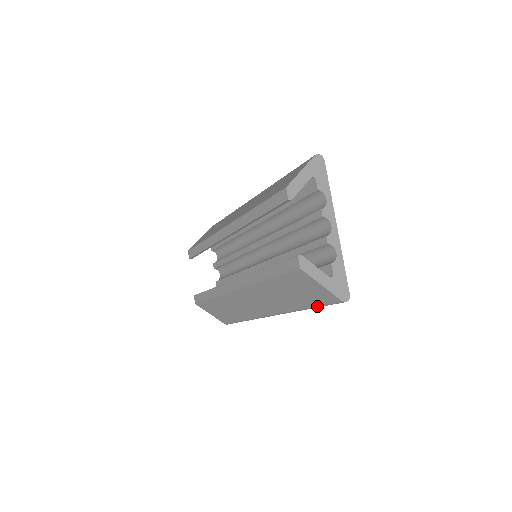
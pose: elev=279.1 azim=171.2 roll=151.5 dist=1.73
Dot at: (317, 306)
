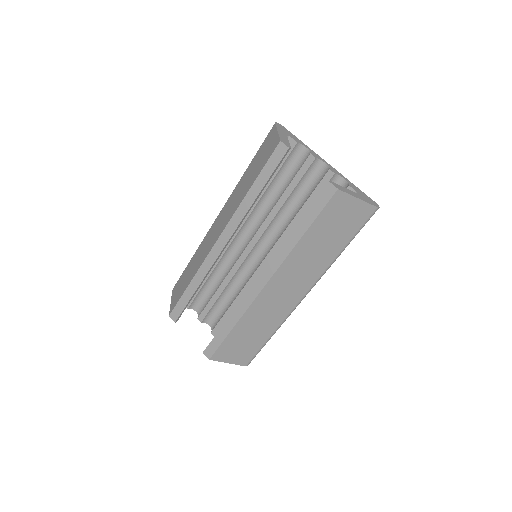
Dot at: (353, 237)
